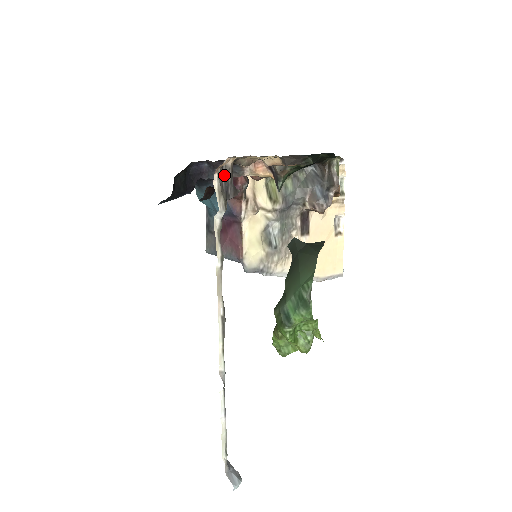
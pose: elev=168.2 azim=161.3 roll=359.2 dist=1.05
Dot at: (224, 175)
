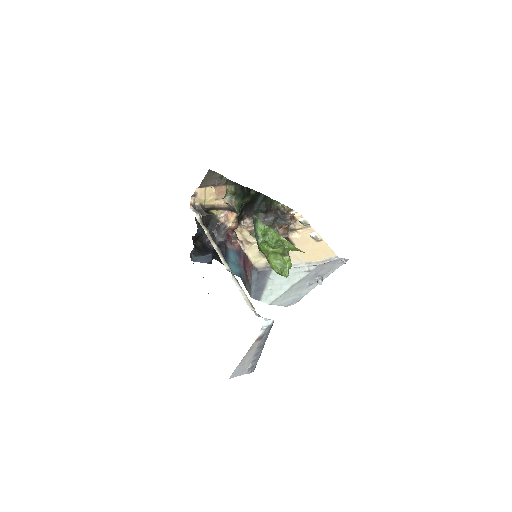
Dot at: (198, 209)
